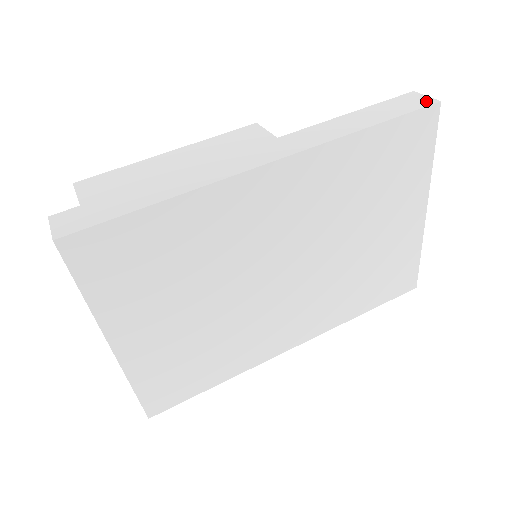
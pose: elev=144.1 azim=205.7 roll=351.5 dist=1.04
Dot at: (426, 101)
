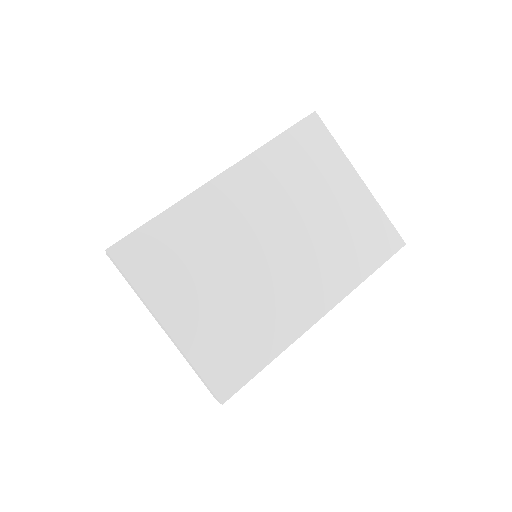
Dot at: occluded
